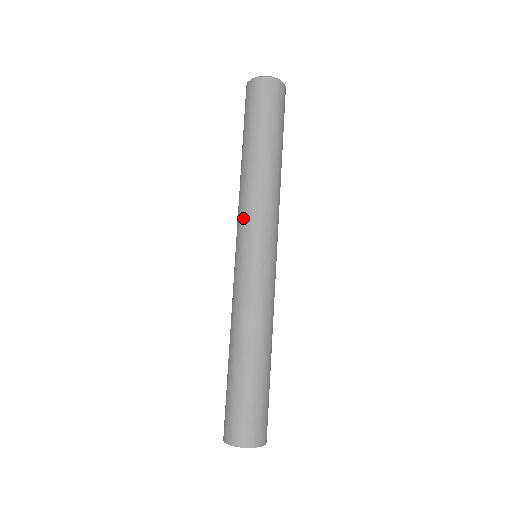
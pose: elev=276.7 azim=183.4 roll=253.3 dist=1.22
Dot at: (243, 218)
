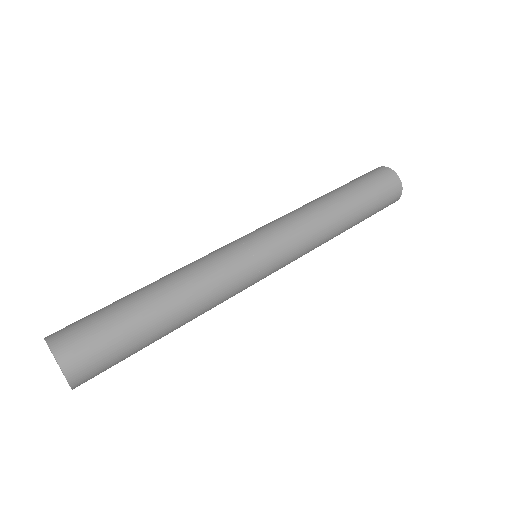
Dot at: (280, 219)
